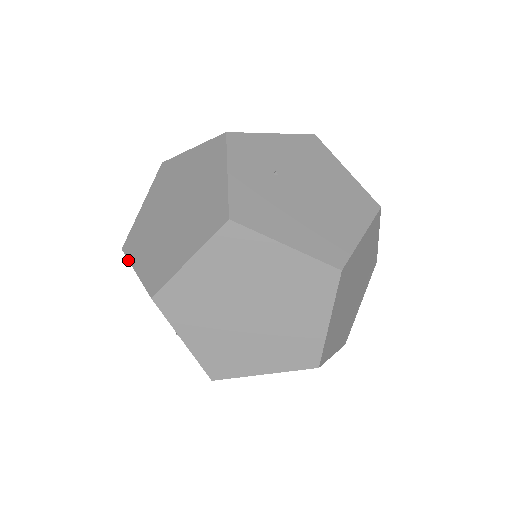
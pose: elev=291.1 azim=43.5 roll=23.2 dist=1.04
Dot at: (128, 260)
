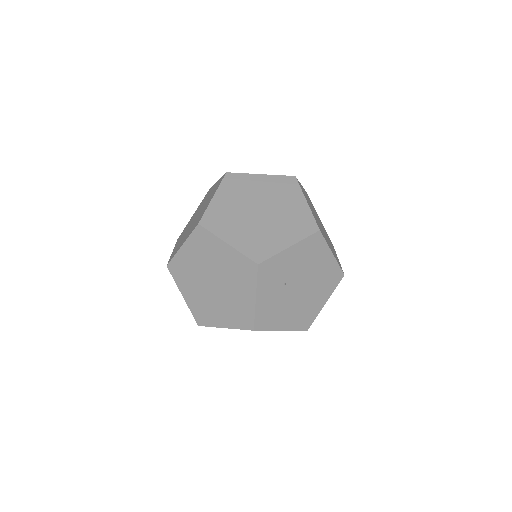
Dot at: (175, 282)
